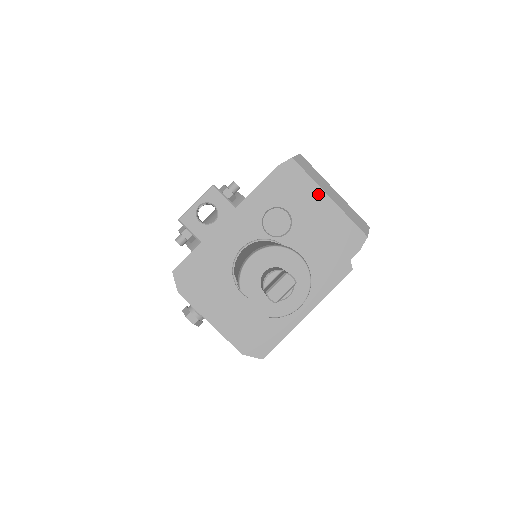
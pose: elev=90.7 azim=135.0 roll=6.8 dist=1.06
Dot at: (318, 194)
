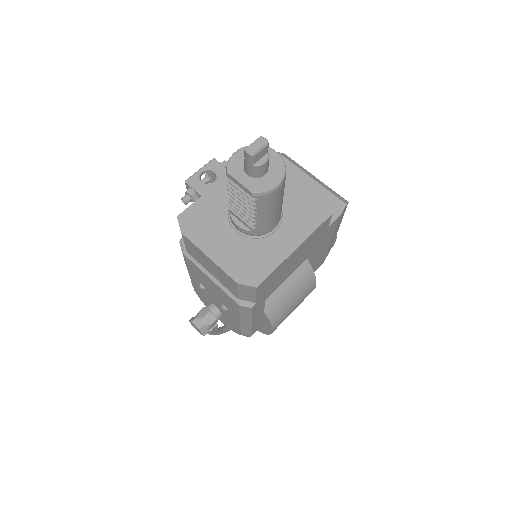
Dot at: (300, 175)
